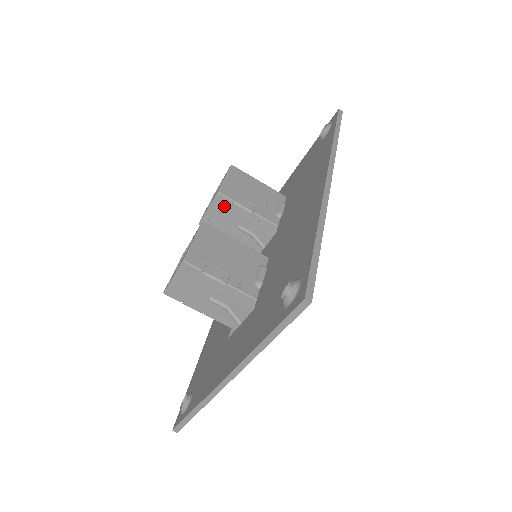
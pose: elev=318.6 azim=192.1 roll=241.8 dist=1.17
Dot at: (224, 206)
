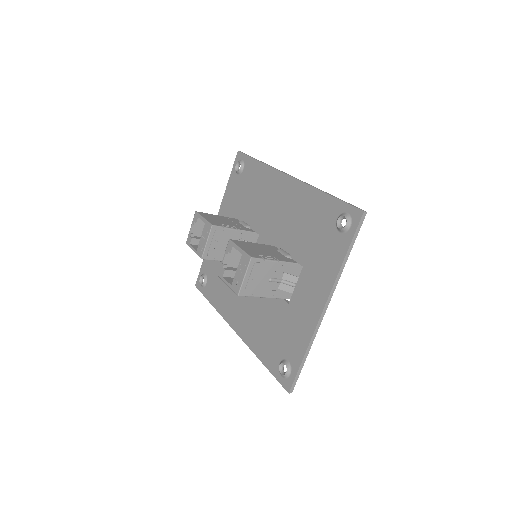
Dot at: (218, 234)
